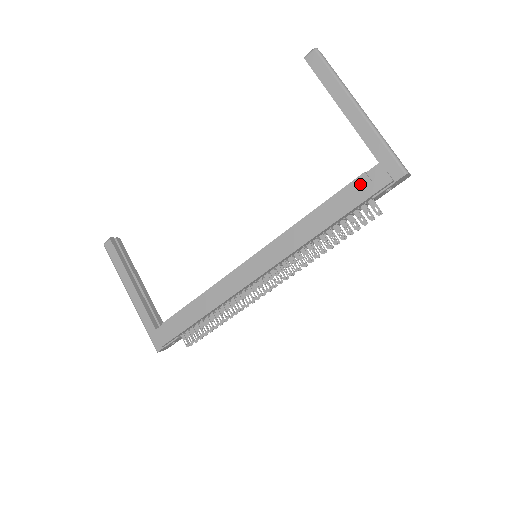
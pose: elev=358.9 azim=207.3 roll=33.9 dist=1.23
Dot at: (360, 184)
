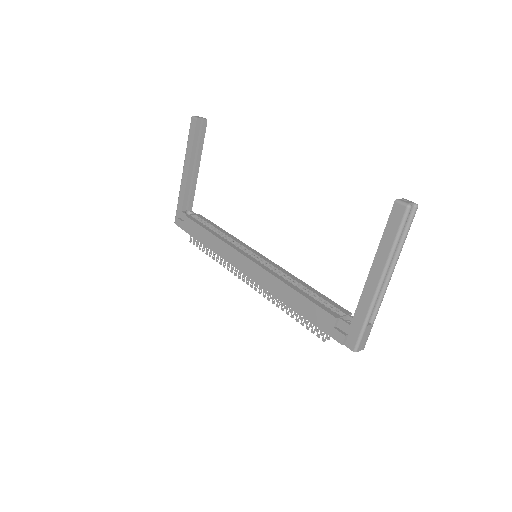
Dot at: (328, 319)
